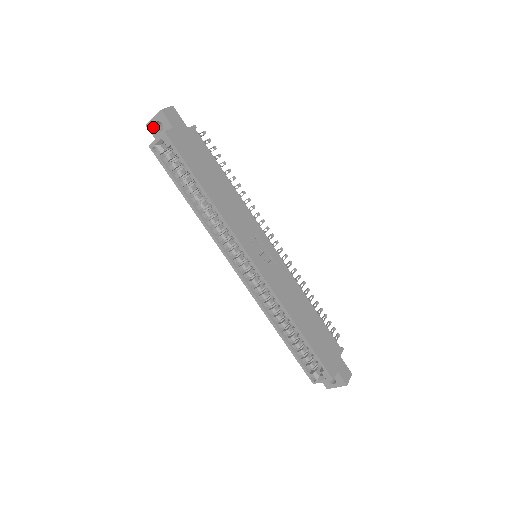
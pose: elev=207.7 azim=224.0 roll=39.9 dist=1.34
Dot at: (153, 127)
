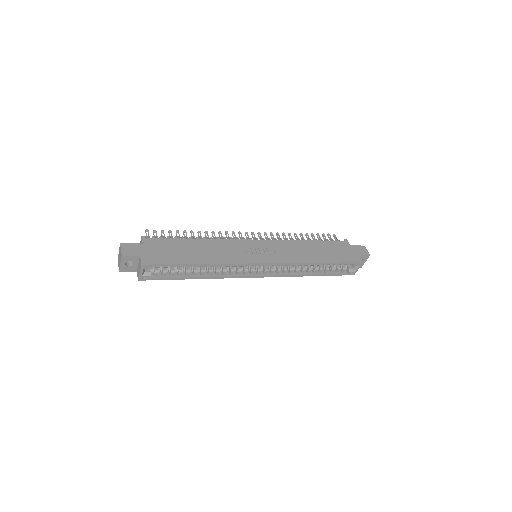
Dot at: (126, 268)
